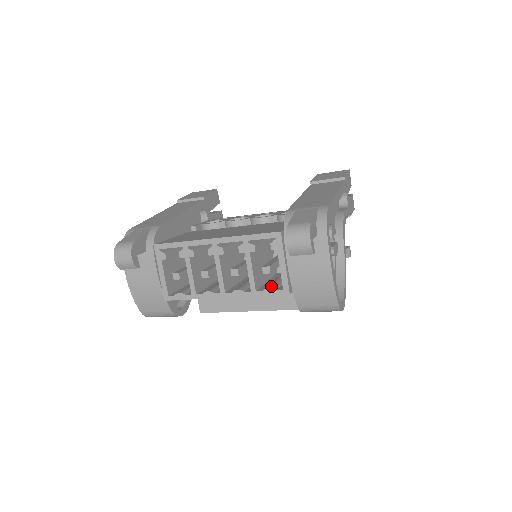
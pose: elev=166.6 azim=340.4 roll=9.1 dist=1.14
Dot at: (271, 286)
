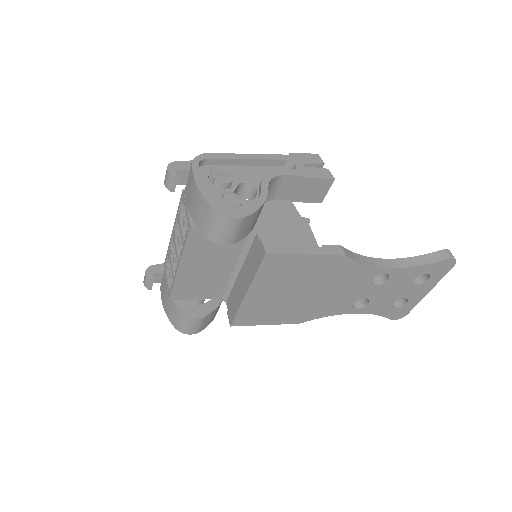
Dot at: occluded
